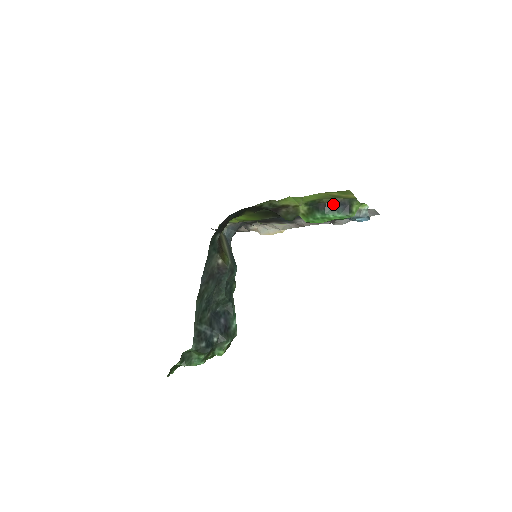
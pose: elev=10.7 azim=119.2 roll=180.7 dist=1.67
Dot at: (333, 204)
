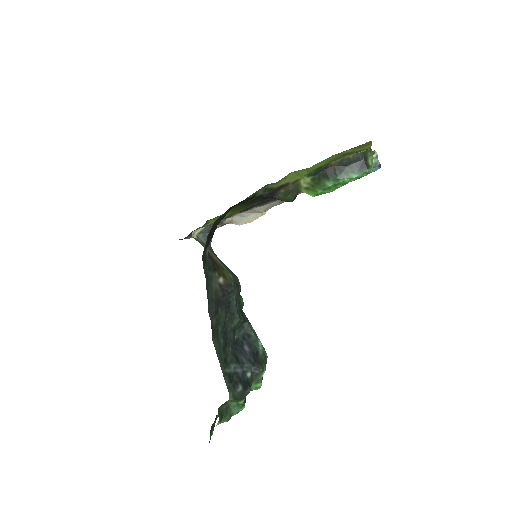
Dot at: (344, 164)
